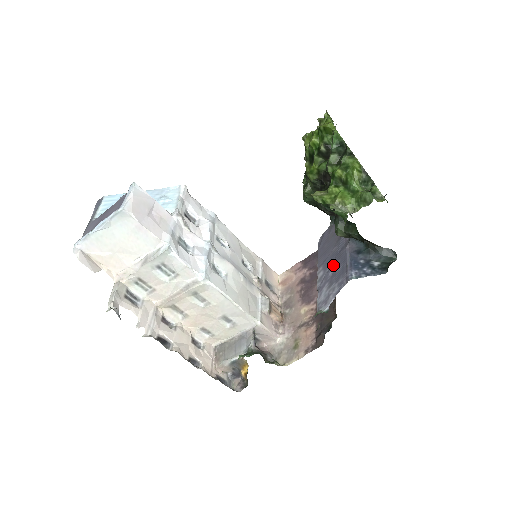
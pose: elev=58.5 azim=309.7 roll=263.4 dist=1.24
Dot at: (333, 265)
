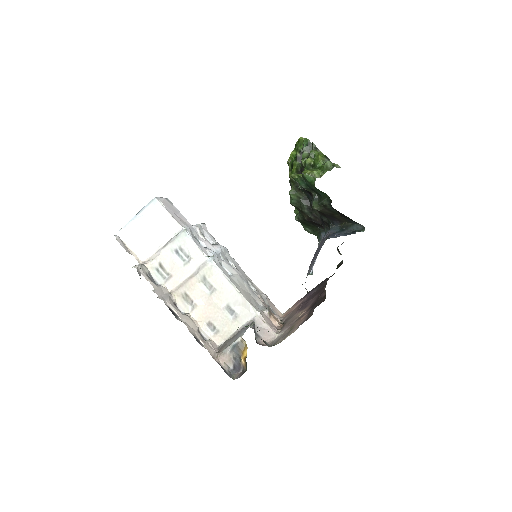
Dot at: (318, 252)
